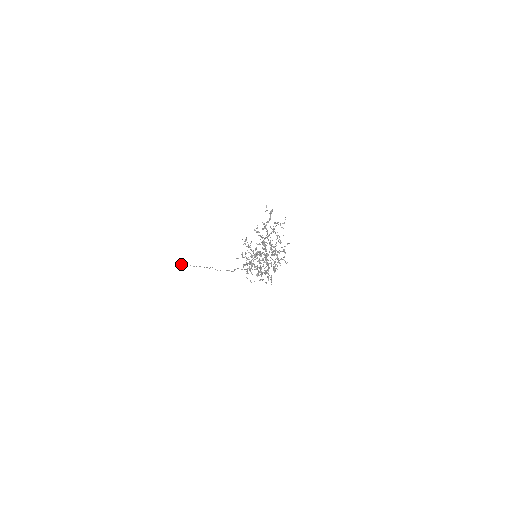
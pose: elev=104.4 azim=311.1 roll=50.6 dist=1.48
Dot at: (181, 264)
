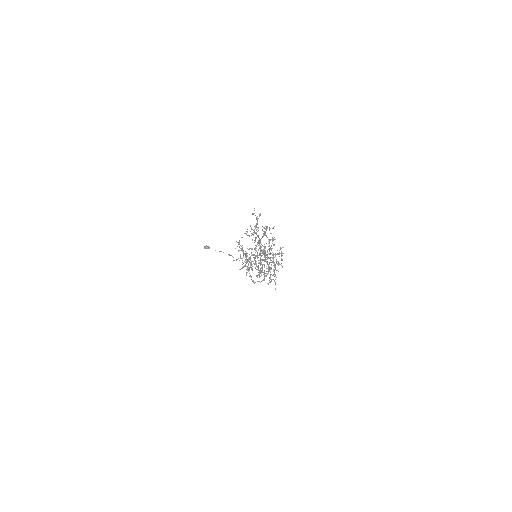
Dot at: (206, 248)
